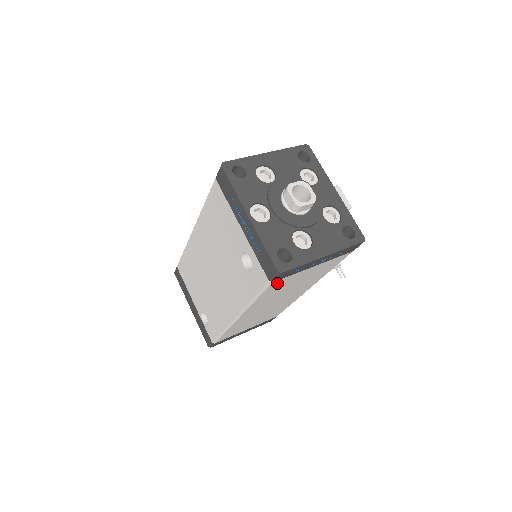
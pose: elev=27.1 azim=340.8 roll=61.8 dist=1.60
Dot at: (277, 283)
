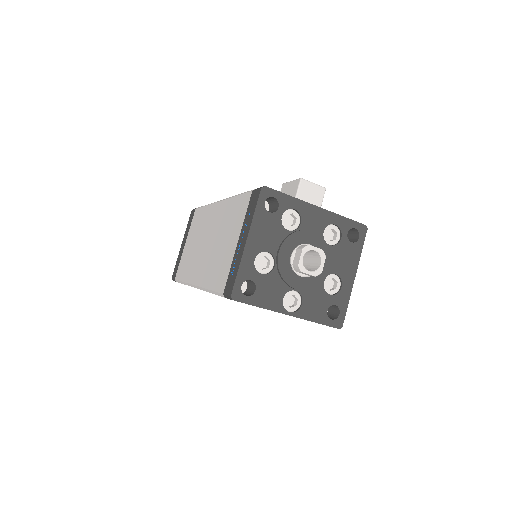
Dot at: occluded
